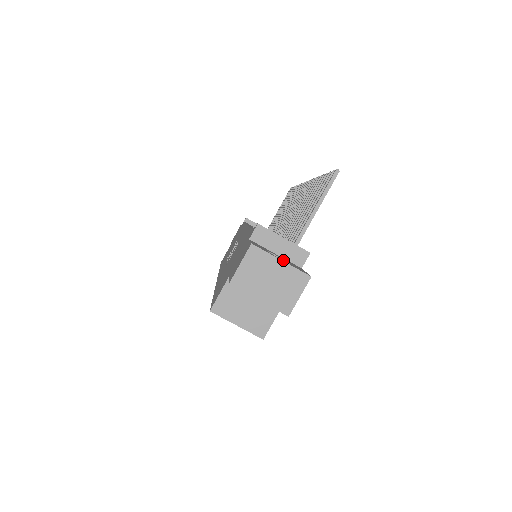
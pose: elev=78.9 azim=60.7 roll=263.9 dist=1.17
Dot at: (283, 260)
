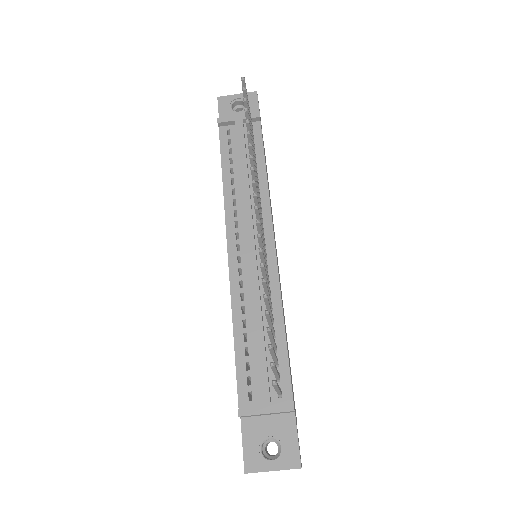
Dot at: (275, 438)
